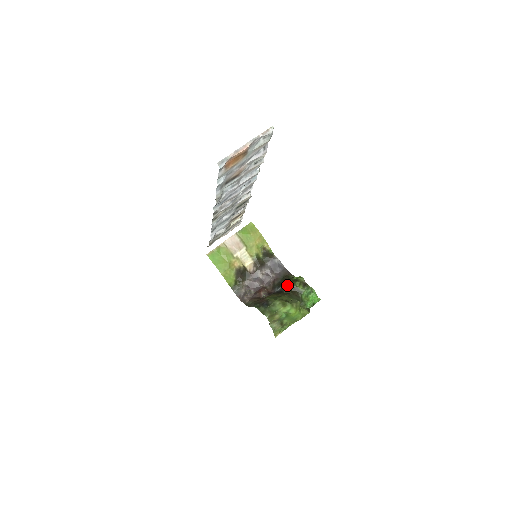
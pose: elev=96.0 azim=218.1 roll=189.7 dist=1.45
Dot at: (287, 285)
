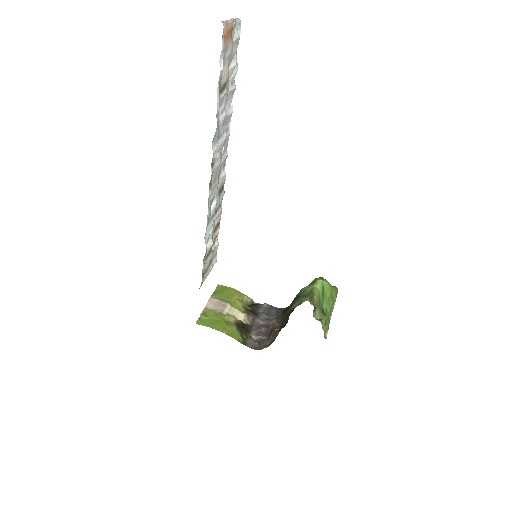
Dot at: occluded
